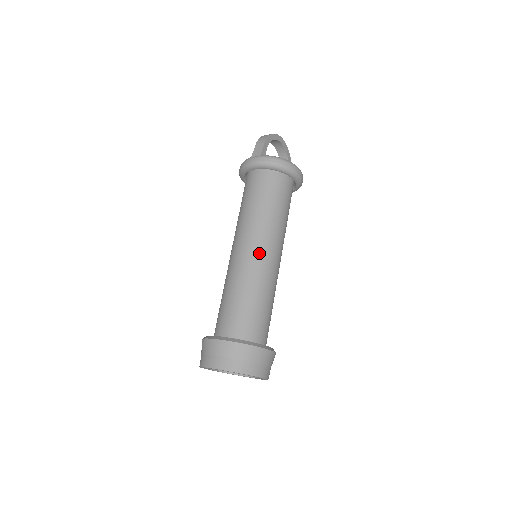
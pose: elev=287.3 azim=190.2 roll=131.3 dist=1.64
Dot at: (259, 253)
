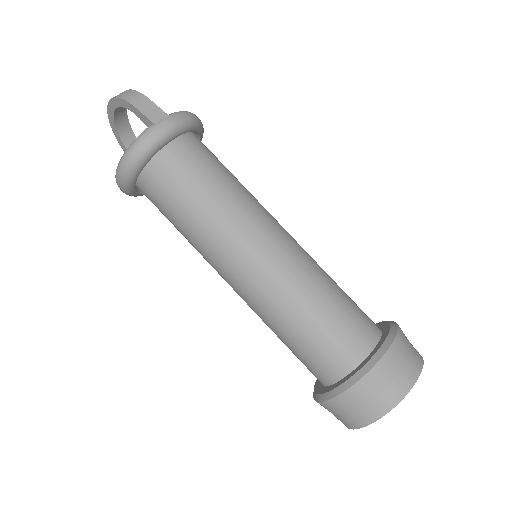
Dot at: (287, 235)
